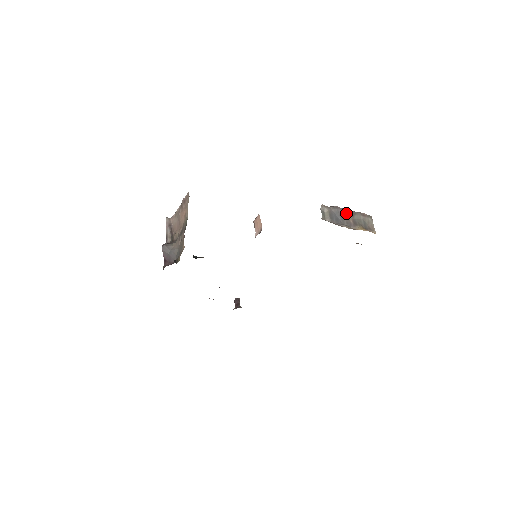
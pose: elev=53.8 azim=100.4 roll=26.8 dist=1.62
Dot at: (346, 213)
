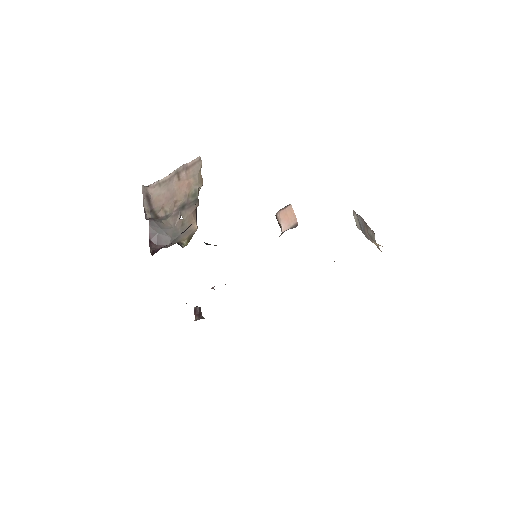
Dot at: (364, 225)
